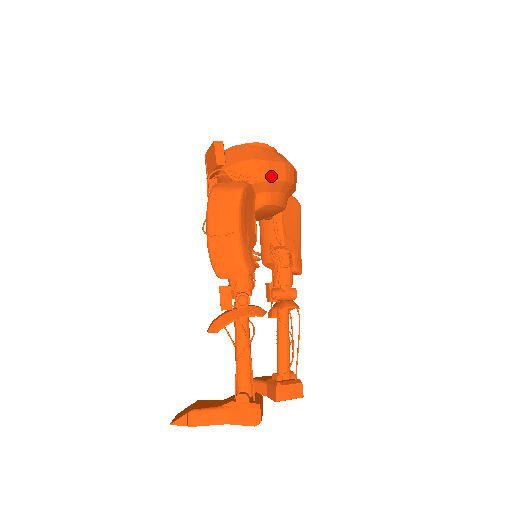
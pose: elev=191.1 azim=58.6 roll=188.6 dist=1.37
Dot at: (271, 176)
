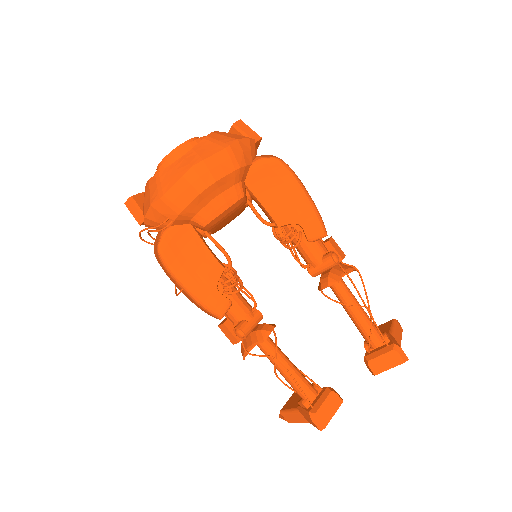
Dot at: (179, 206)
